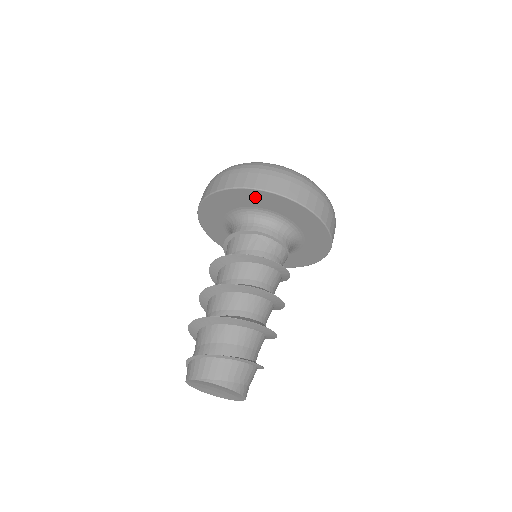
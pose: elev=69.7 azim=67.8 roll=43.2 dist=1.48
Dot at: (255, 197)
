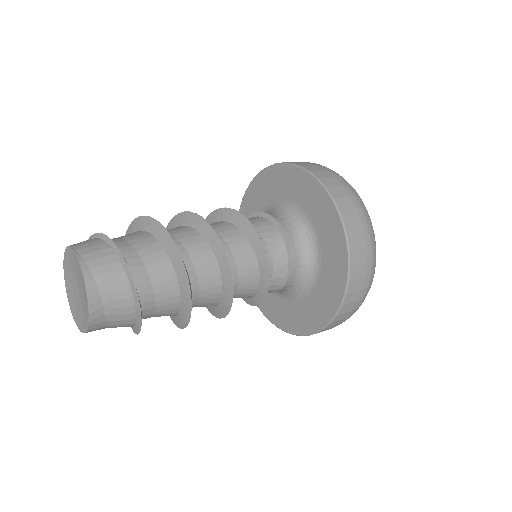
Dot at: (311, 192)
